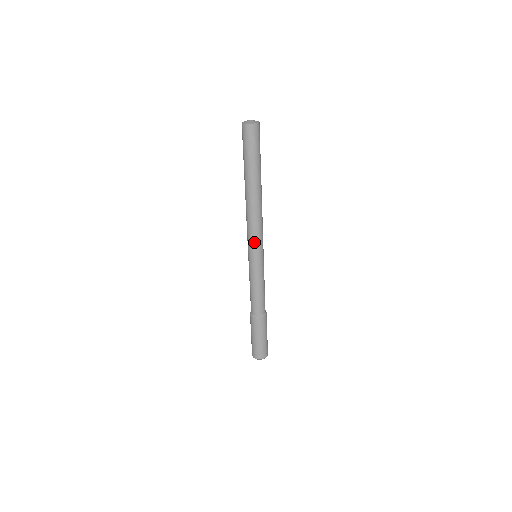
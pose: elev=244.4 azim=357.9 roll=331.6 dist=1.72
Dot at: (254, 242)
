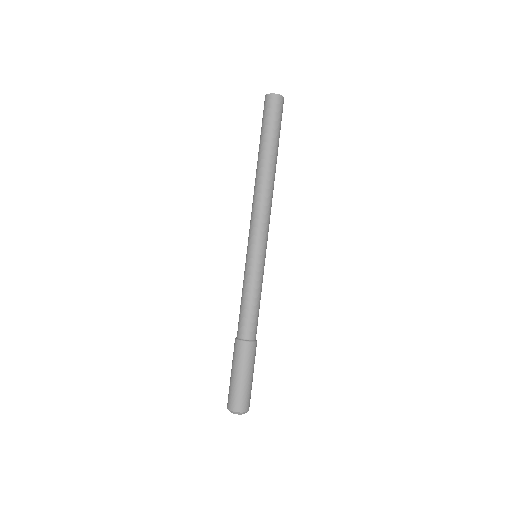
Dot at: (264, 233)
